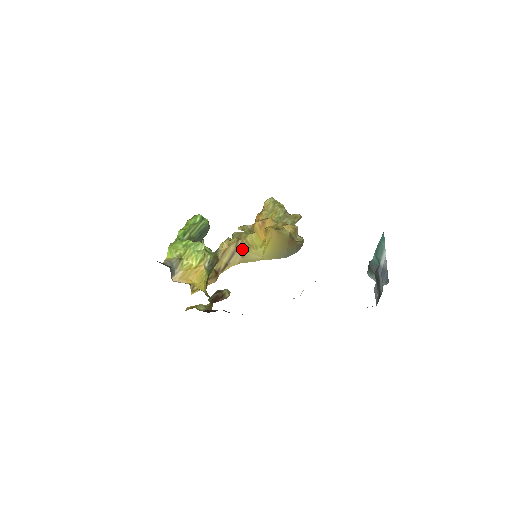
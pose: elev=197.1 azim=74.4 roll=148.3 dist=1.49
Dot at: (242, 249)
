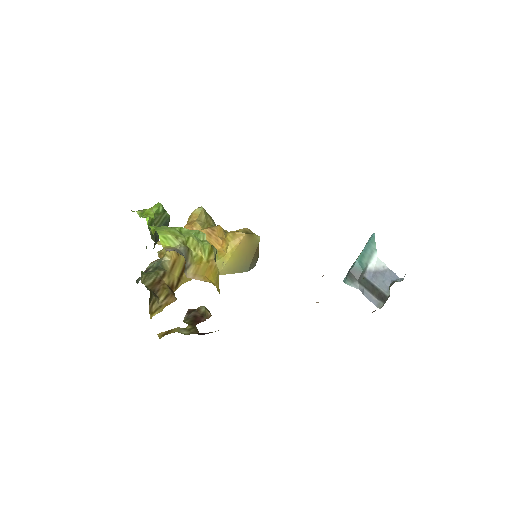
Dot at: occluded
